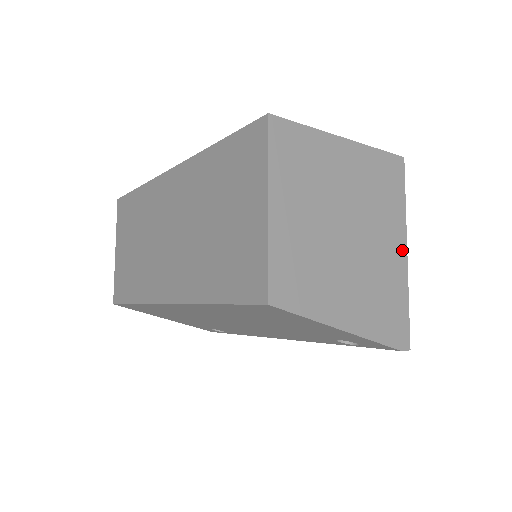
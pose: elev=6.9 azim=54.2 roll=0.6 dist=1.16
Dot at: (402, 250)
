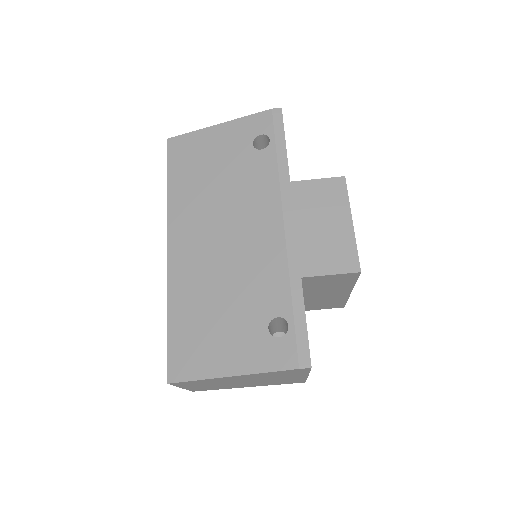
Dot at: occluded
